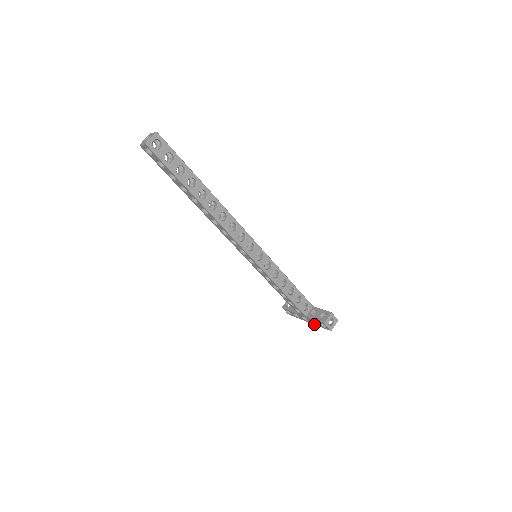
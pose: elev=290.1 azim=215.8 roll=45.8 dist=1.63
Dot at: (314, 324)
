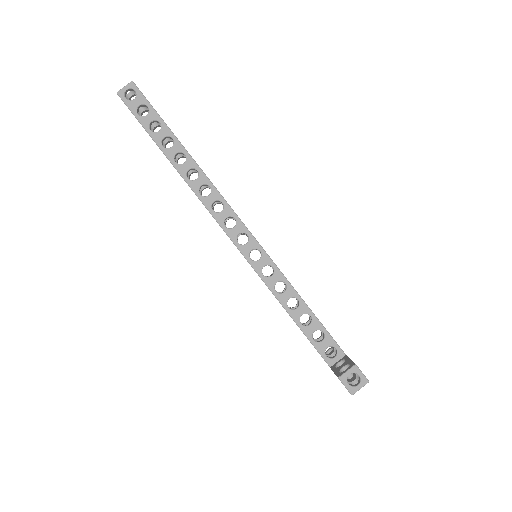
Dot at: occluded
